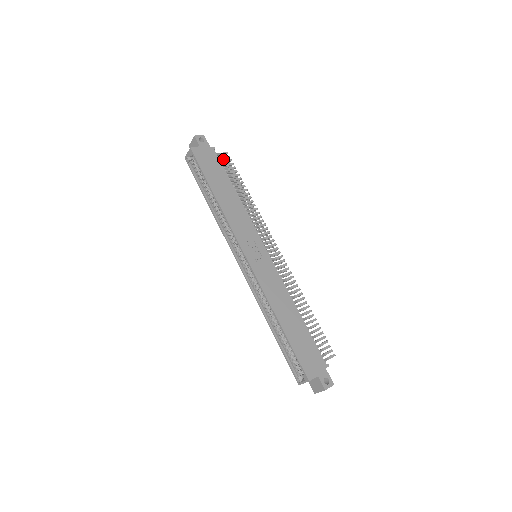
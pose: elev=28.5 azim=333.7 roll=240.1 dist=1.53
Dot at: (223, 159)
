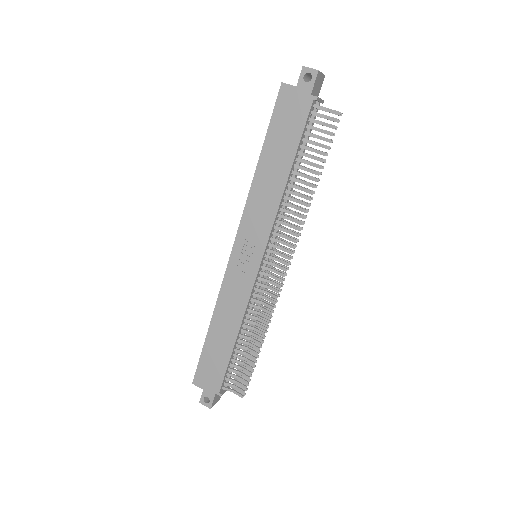
Dot at: (330, 118)
